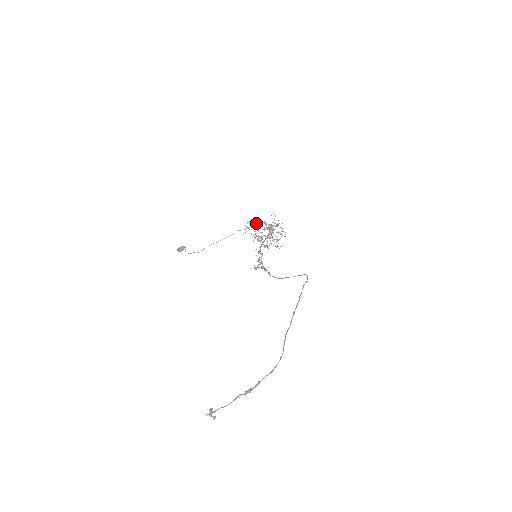
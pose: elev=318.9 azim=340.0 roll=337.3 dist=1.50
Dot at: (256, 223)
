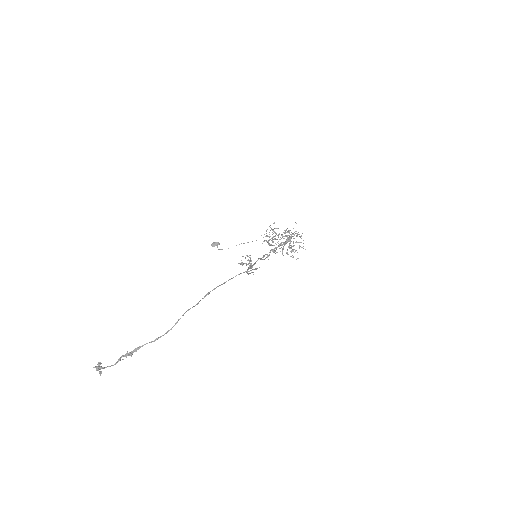
Dot at: (277, 228)
